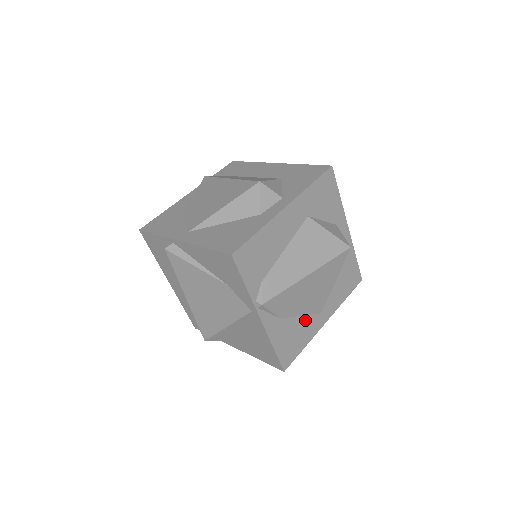
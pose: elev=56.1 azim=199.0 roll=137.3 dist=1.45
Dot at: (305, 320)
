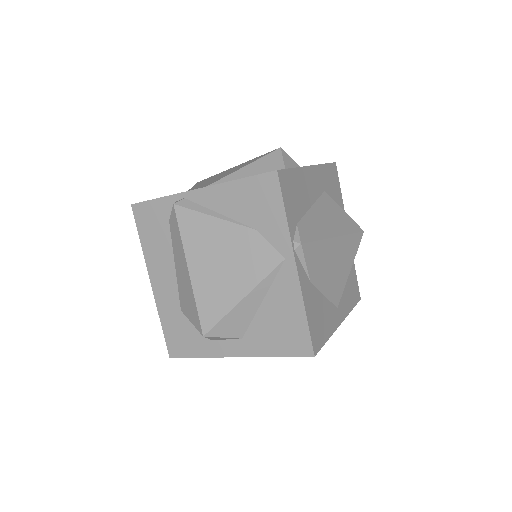
Dot at: (327, 304)
